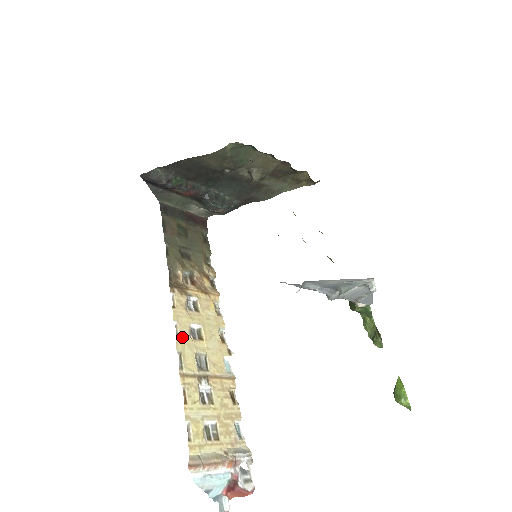
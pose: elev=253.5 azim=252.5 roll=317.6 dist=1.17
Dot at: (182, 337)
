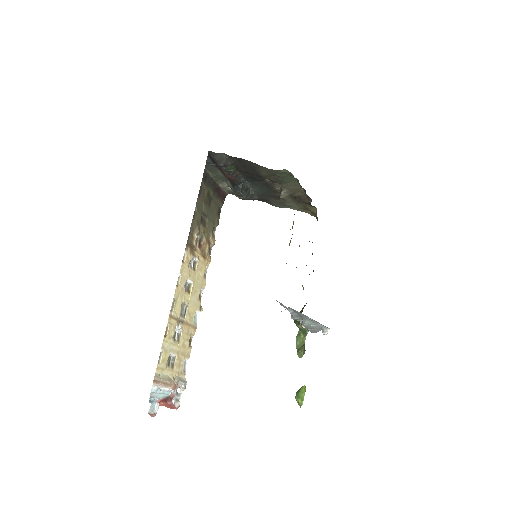
Dot at: (180, 287)
